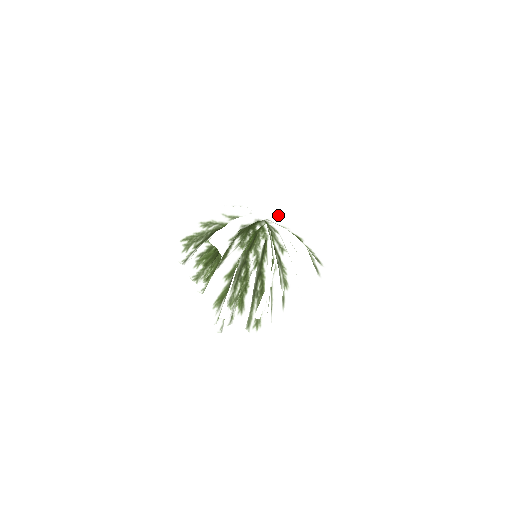
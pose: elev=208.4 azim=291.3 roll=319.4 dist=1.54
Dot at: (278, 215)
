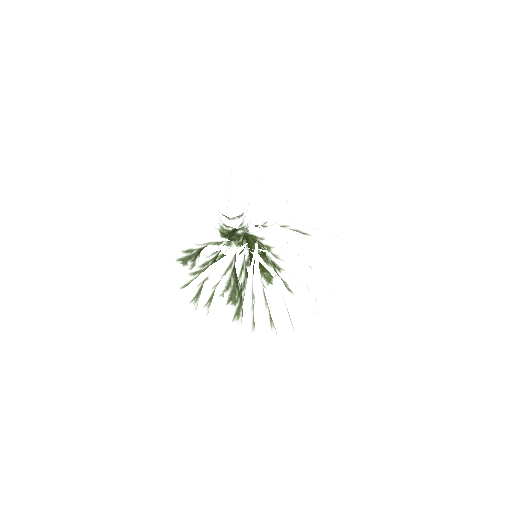
Dot at: (245, 248)
